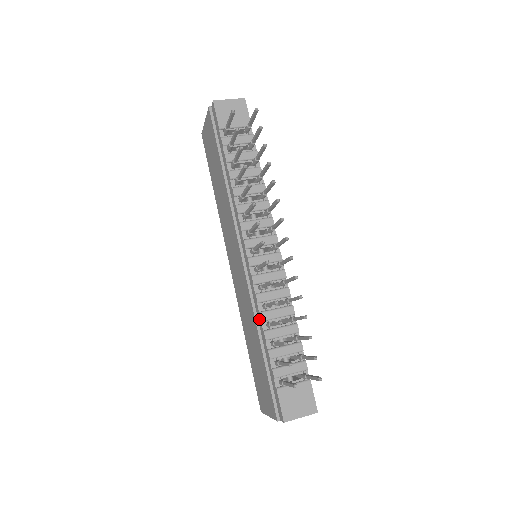
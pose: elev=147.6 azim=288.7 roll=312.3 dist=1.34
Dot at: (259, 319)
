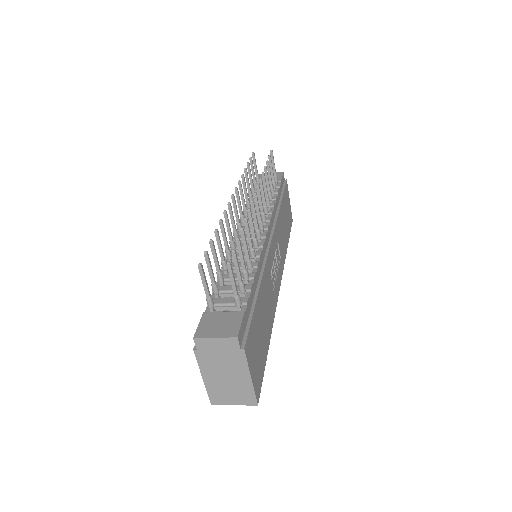
Dot at: occluded
